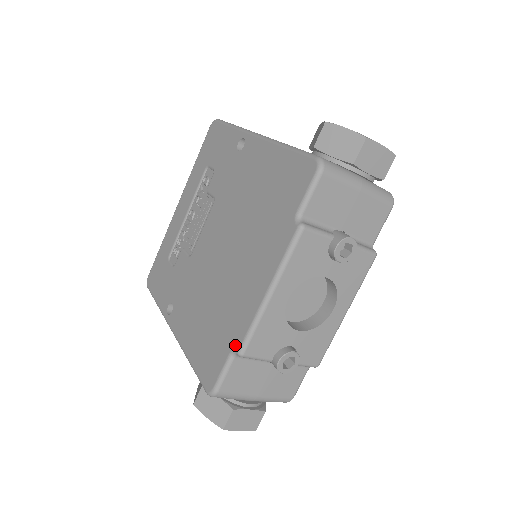
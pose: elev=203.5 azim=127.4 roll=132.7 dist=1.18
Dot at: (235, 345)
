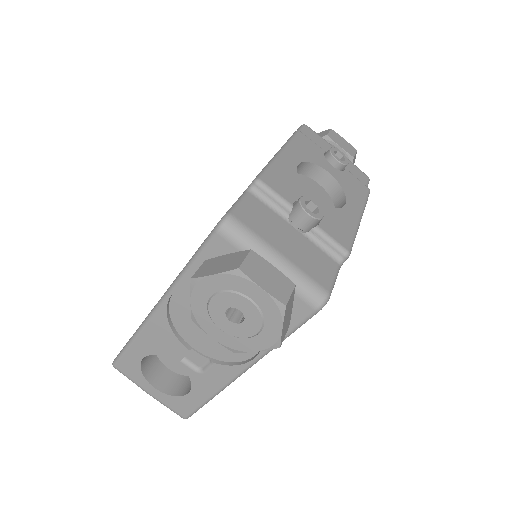
Dot at: (250, 184)
